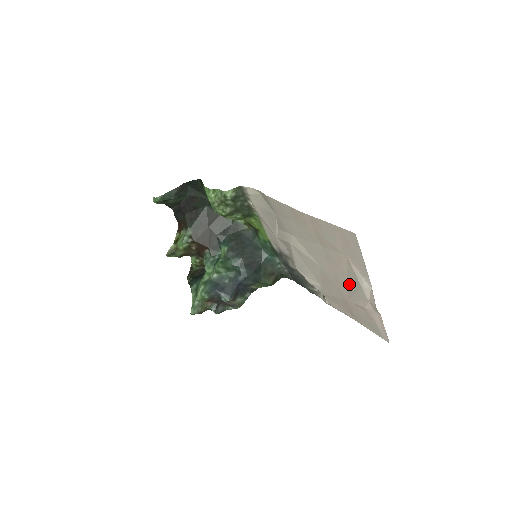
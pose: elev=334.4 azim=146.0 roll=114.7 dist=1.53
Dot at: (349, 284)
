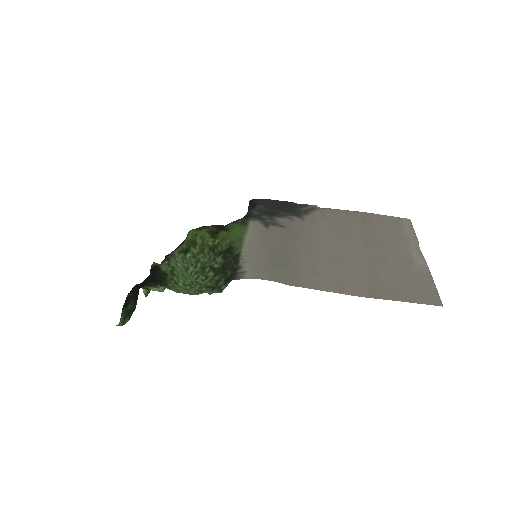
Dot at: (389, 250)
